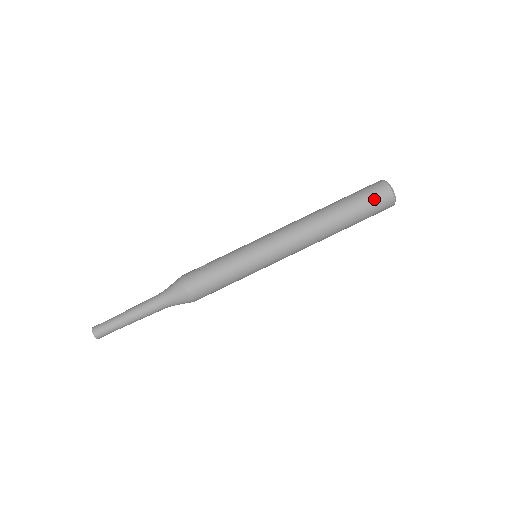
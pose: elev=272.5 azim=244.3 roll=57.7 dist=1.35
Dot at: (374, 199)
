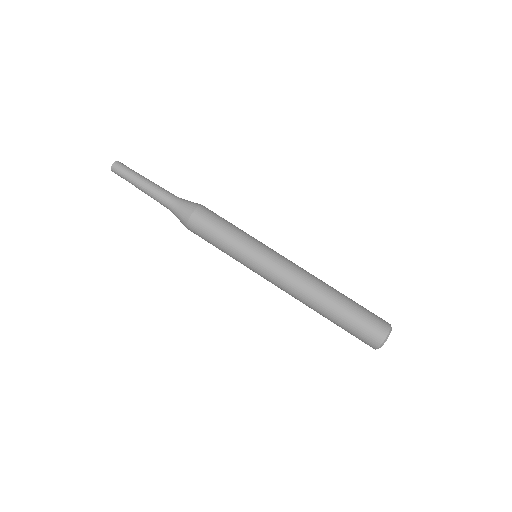
Dot at: (371, 322)
